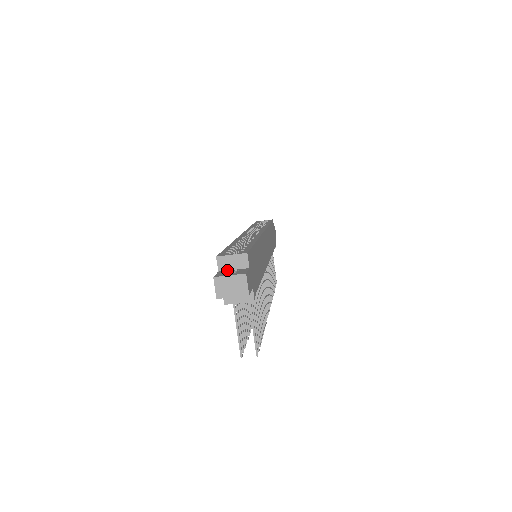
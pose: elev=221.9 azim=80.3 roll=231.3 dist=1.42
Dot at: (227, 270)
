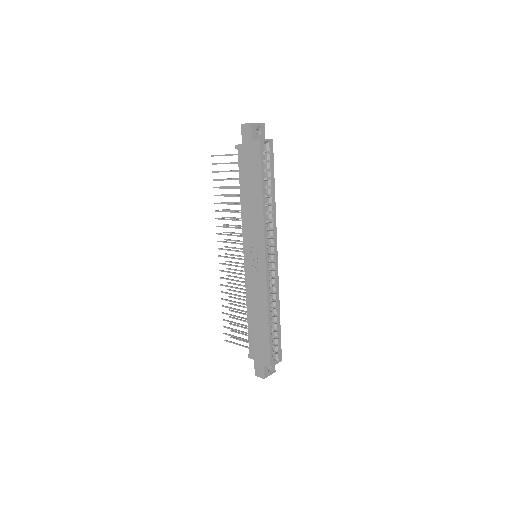
Dot at: occluded
